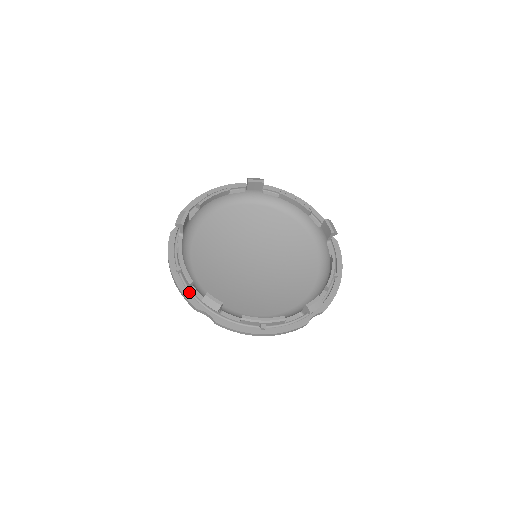
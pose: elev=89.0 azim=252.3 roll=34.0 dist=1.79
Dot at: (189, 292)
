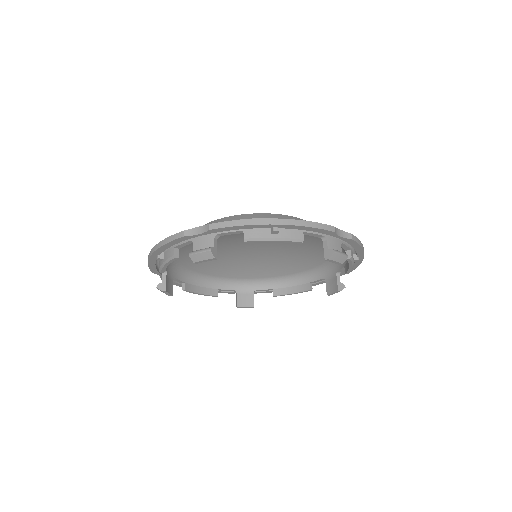
Dot at: occluded
